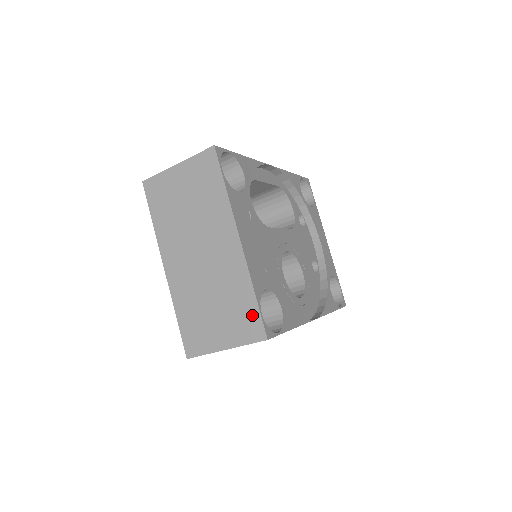
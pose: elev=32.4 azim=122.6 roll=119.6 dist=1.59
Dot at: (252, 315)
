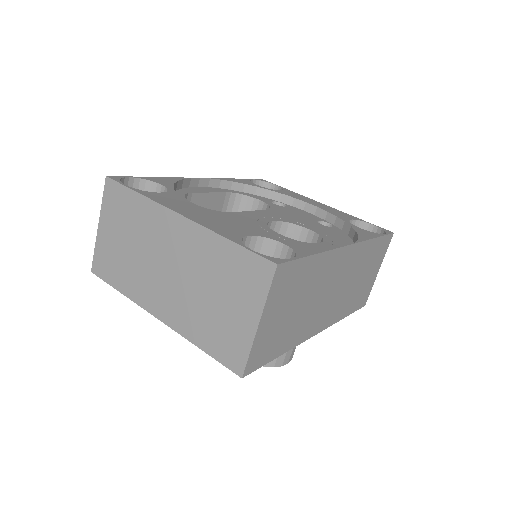
Dot at: (245, 261)
